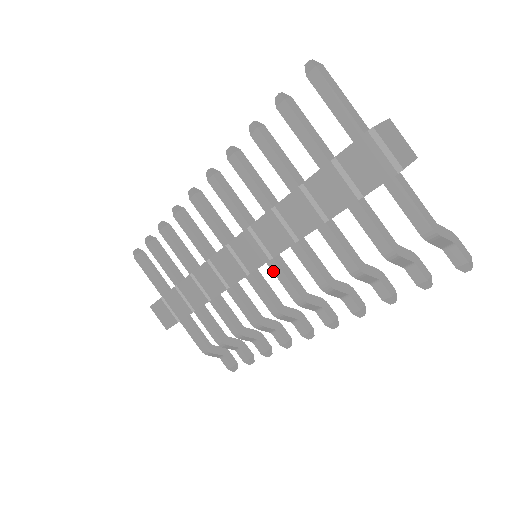
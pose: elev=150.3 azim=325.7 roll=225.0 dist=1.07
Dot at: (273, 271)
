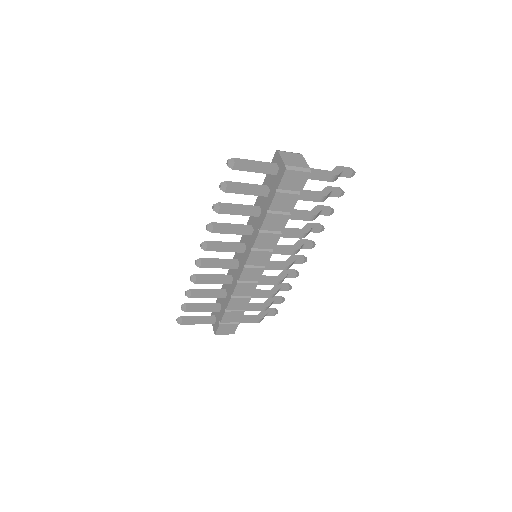
Dot at: occluded
